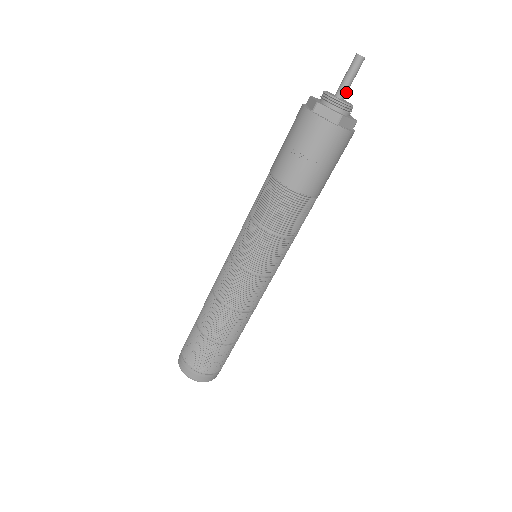
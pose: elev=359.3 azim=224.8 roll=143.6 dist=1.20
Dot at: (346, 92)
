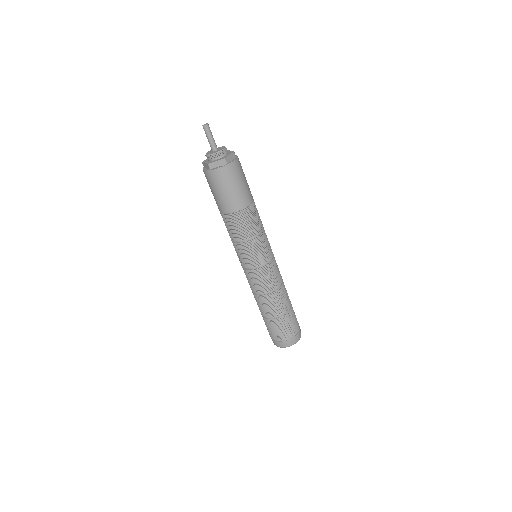
Dot at: (216, 145)
